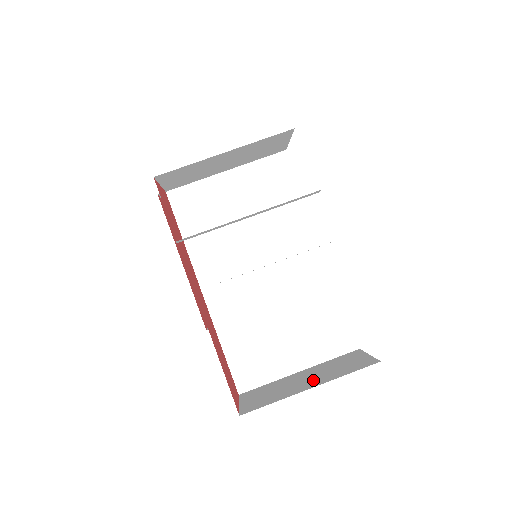
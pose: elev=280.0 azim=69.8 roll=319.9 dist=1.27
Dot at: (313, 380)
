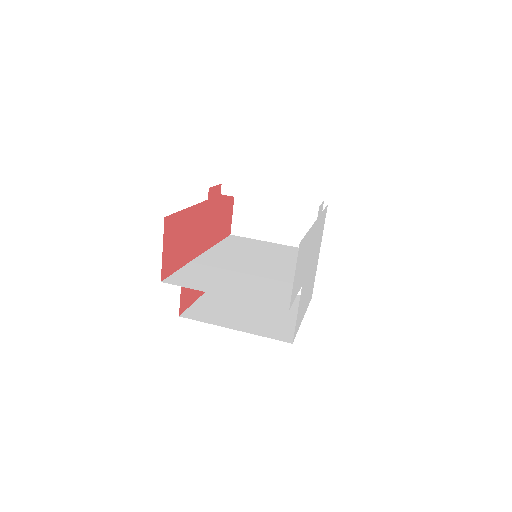
Dot at: occluded
